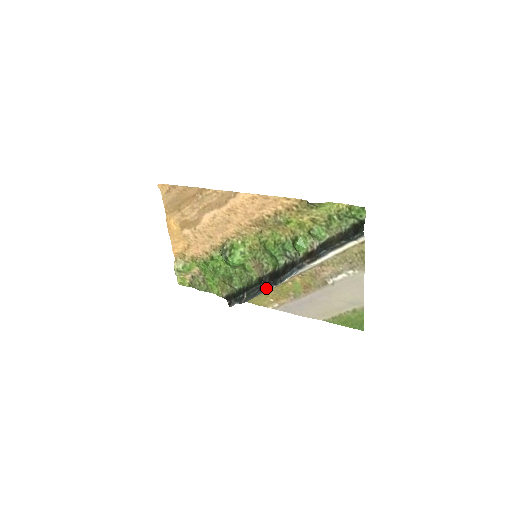
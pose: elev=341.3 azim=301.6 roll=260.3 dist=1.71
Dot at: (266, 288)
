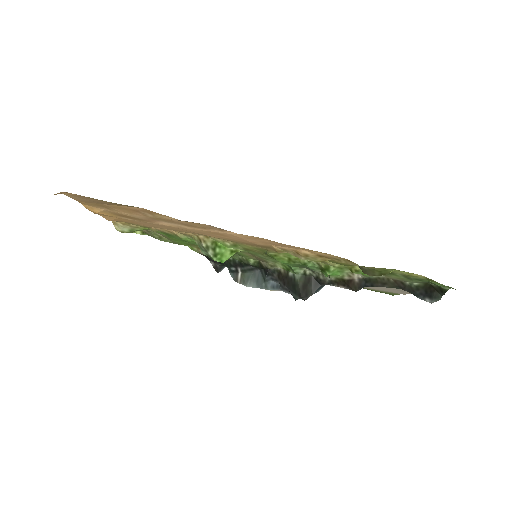
Dot at: (275, 285)
